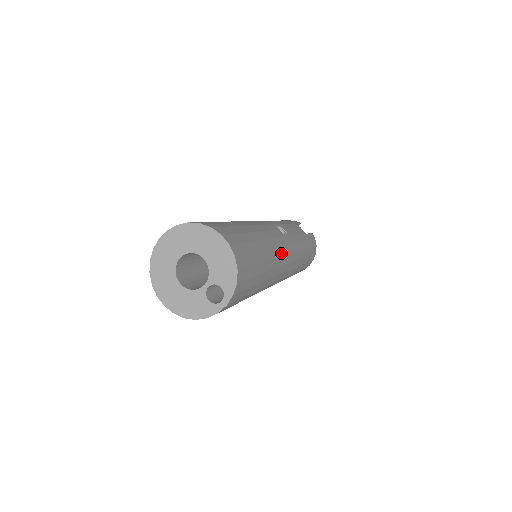
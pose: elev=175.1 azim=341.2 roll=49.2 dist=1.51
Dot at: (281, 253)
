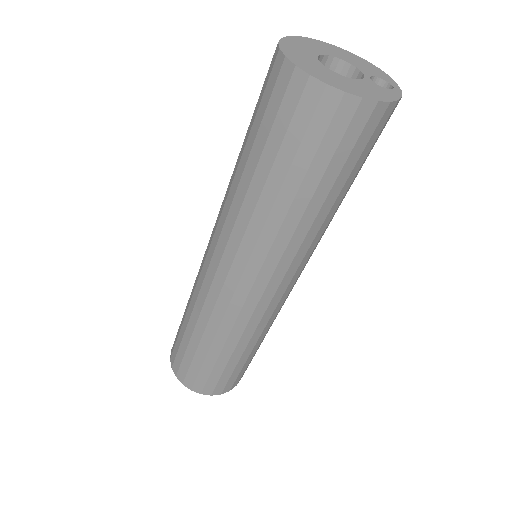
Dot at: occluded
